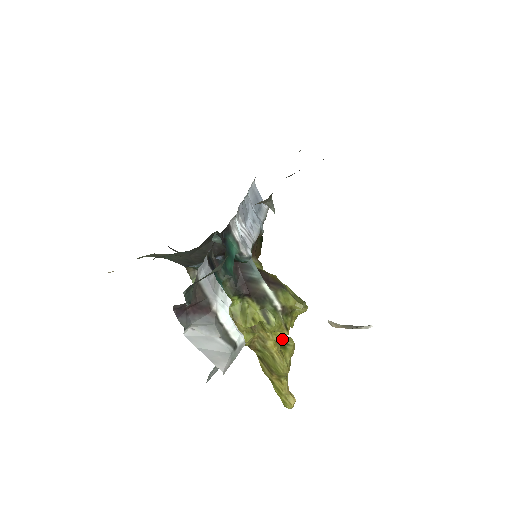
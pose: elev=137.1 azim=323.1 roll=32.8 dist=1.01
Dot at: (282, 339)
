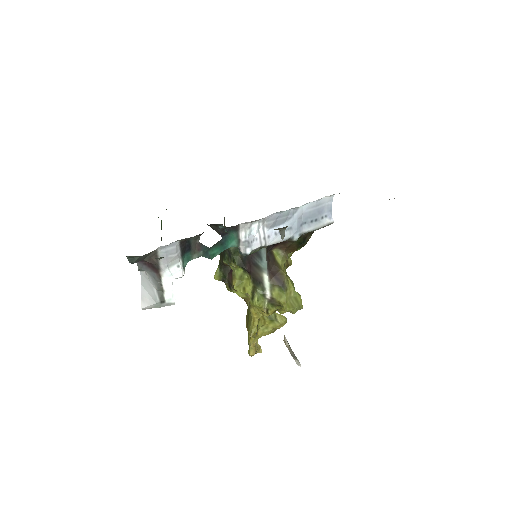
Dot at: (277, 314)
